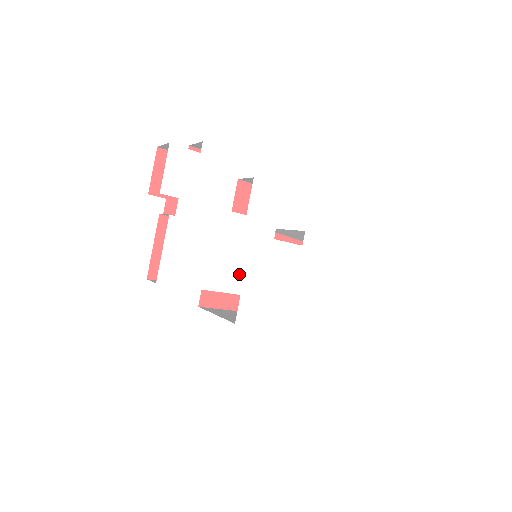
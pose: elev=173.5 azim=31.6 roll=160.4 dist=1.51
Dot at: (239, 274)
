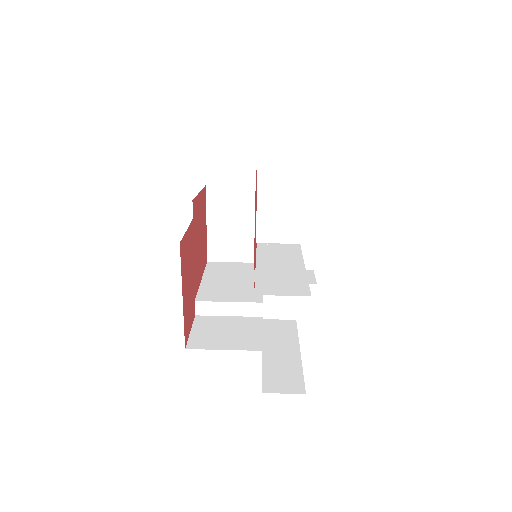
Dot at: occluded
